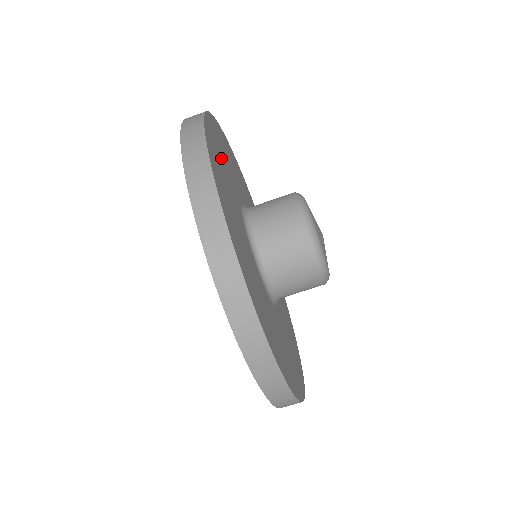
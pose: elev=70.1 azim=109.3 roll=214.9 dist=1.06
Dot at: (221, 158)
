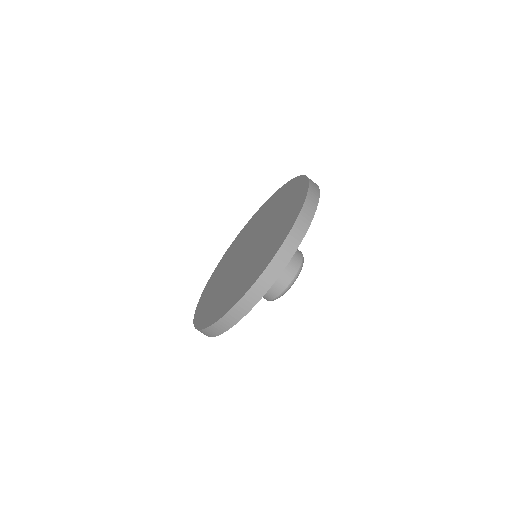
Dot at: occluded
